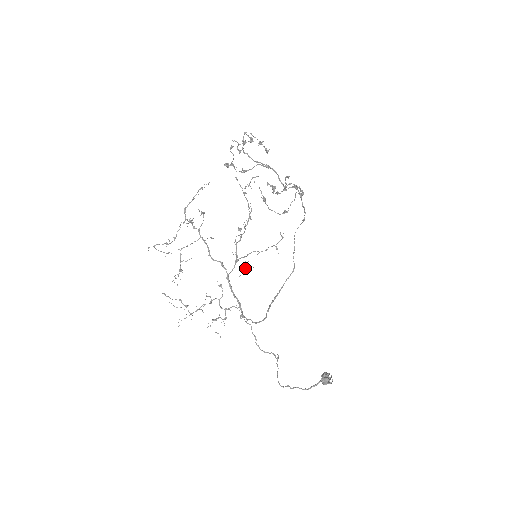
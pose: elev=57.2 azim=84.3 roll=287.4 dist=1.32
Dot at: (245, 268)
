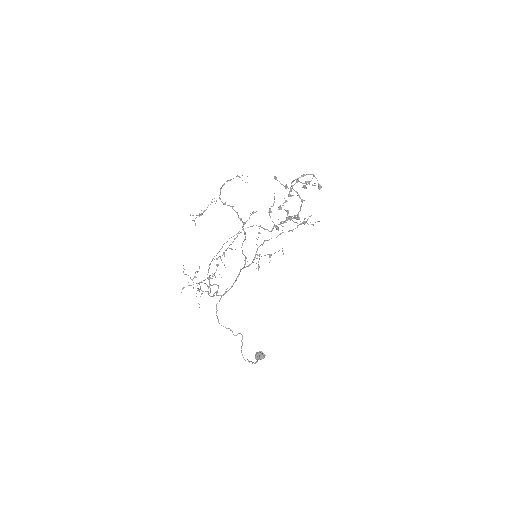
Dot at: occluded
